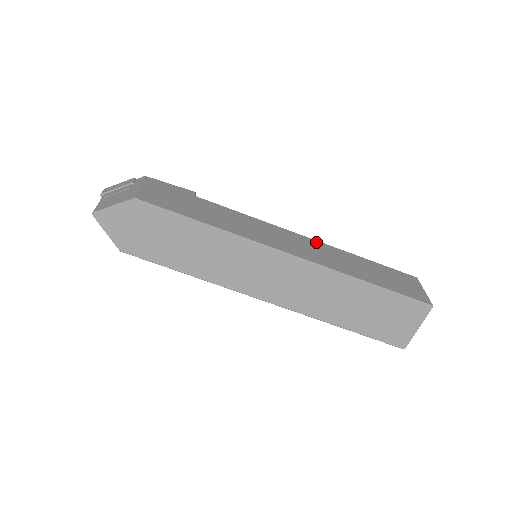
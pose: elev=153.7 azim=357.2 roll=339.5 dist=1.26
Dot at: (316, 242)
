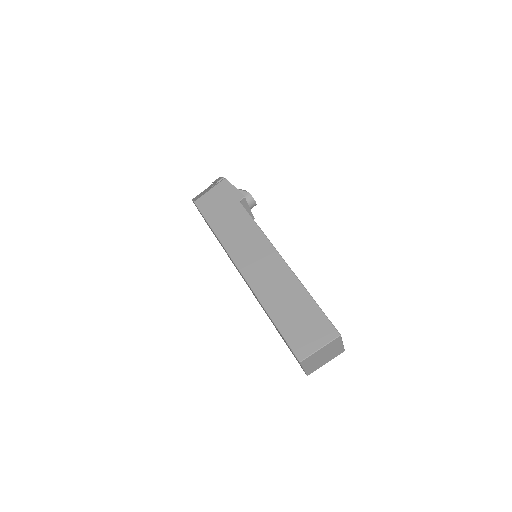
Dot at: (283, 265)
